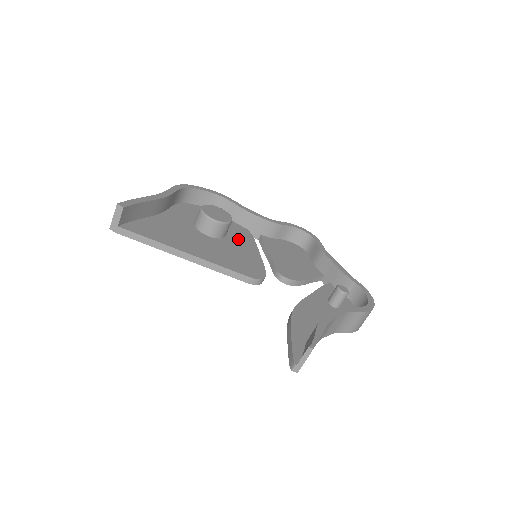
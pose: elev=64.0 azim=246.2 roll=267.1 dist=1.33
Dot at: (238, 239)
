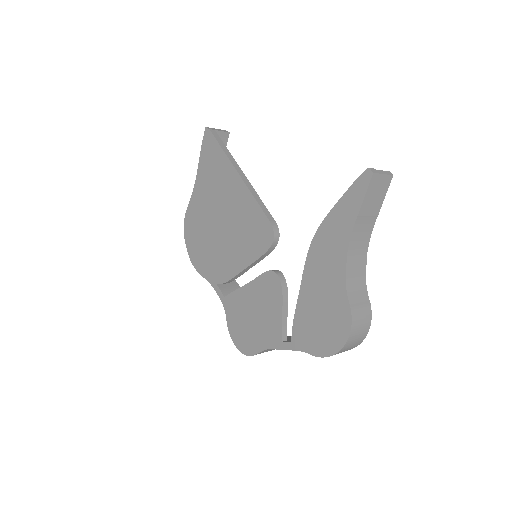
Dot at: occluded
